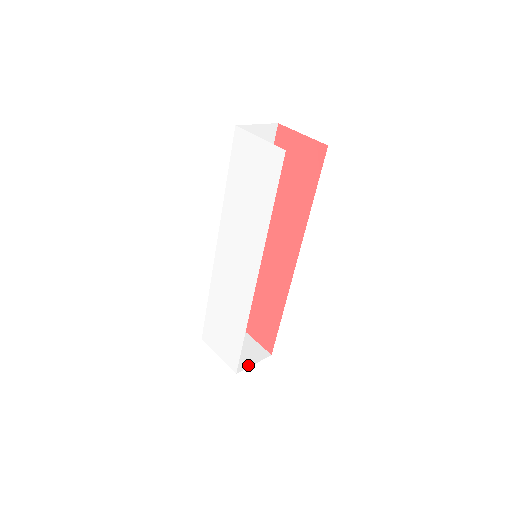
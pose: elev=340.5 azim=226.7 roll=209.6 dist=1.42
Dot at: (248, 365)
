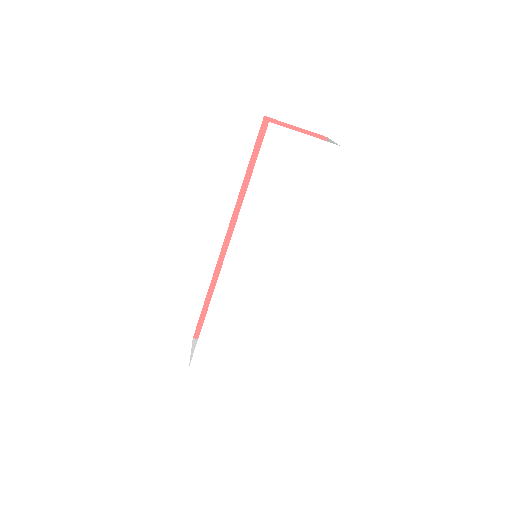
Dot at: occluded
